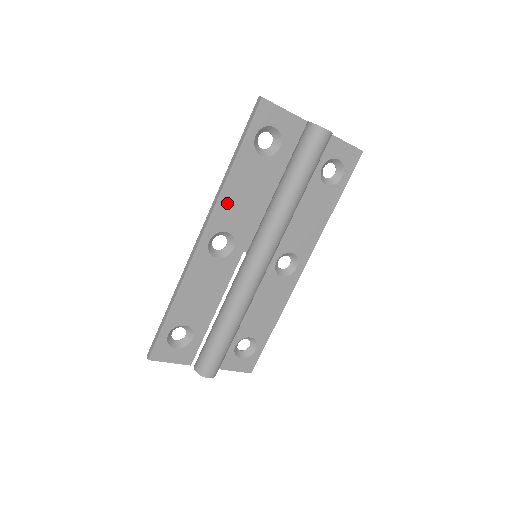
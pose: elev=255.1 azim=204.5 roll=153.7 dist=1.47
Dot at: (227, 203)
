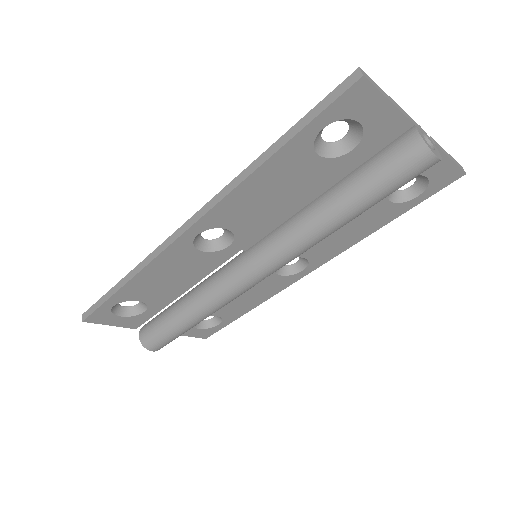
Dot at: (240, 200)
